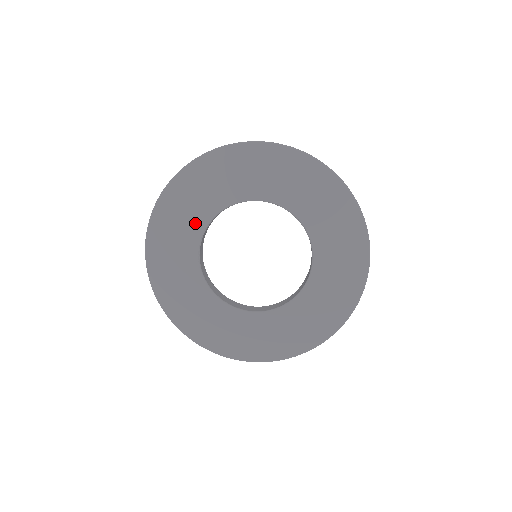
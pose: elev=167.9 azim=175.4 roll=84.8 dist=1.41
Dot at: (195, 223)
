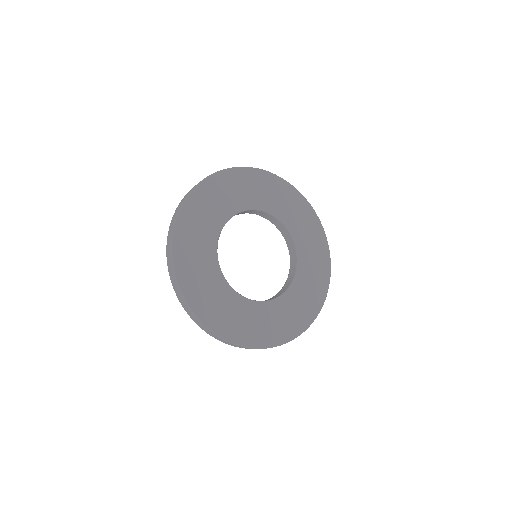
Dot at: (218, 218)
